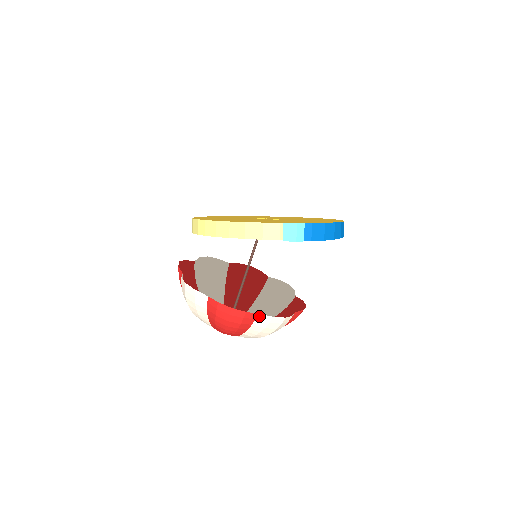
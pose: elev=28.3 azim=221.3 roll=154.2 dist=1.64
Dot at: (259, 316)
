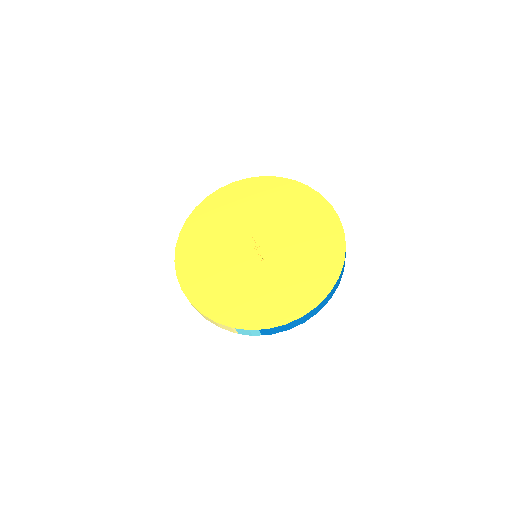
Dot at: occluded
